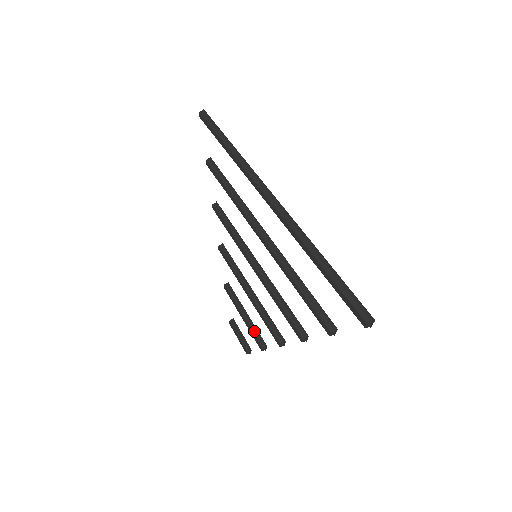
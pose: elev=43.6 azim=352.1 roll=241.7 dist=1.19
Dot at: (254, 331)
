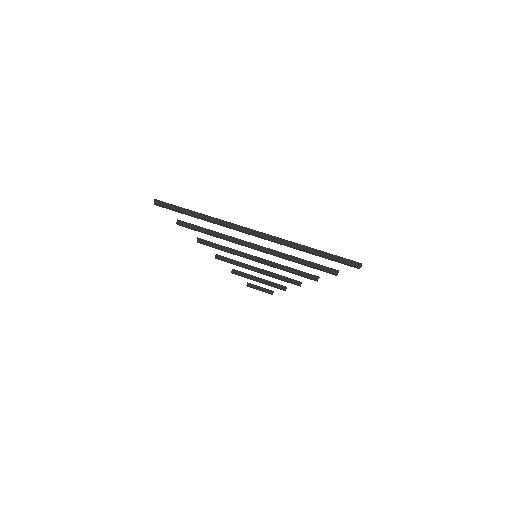
Dot at: (273, 285)
